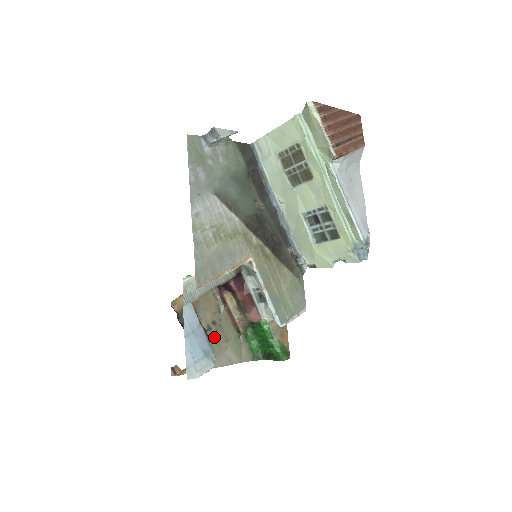
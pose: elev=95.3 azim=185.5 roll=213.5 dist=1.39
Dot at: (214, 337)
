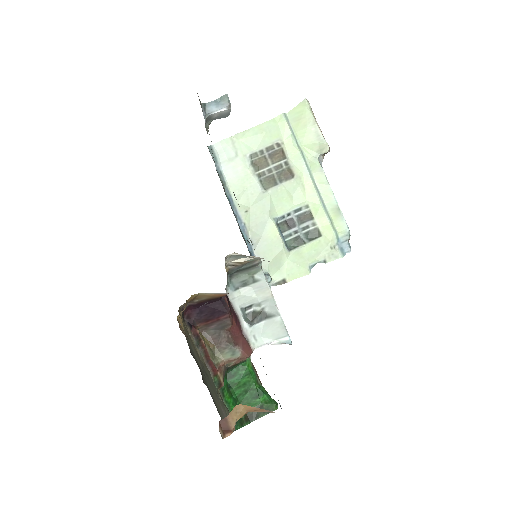
Dot at: (210, 388)
